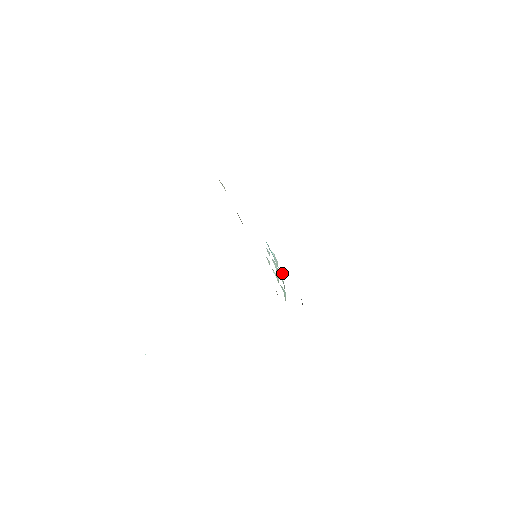
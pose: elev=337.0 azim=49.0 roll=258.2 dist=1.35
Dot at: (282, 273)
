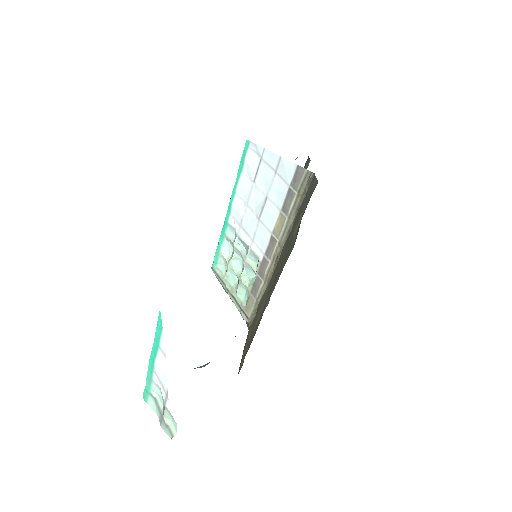
Dot at: (217, 263)
